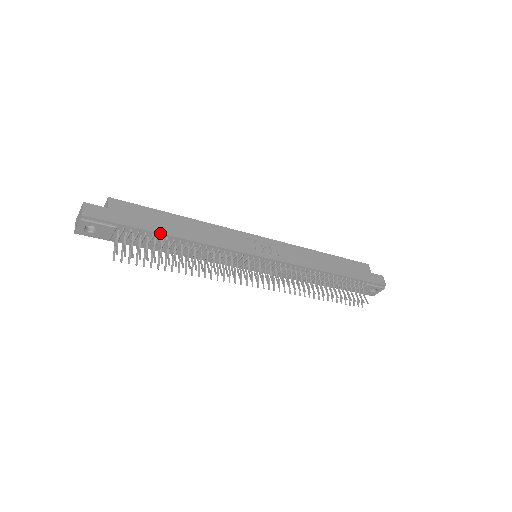
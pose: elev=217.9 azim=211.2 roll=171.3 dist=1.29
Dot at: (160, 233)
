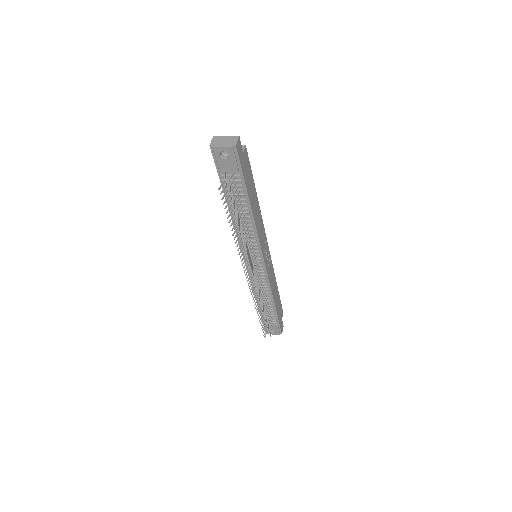
Dot at: (249, 197)
